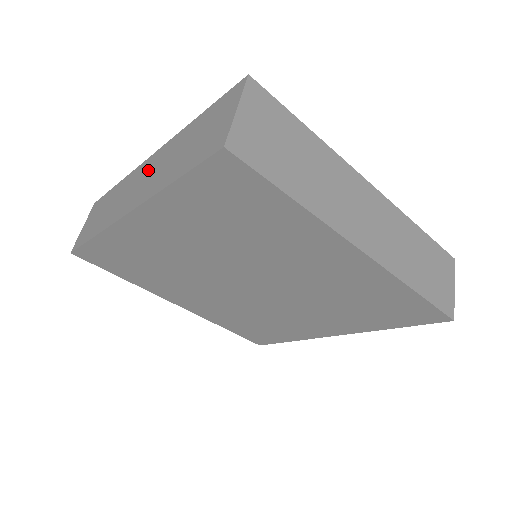
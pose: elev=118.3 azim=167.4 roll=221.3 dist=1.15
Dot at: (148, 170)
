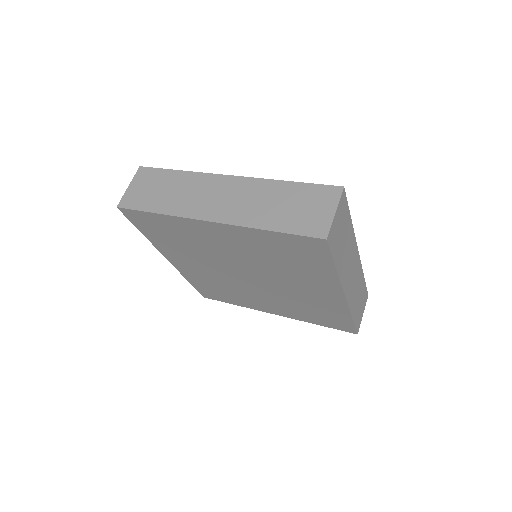
Dot at: occluded
